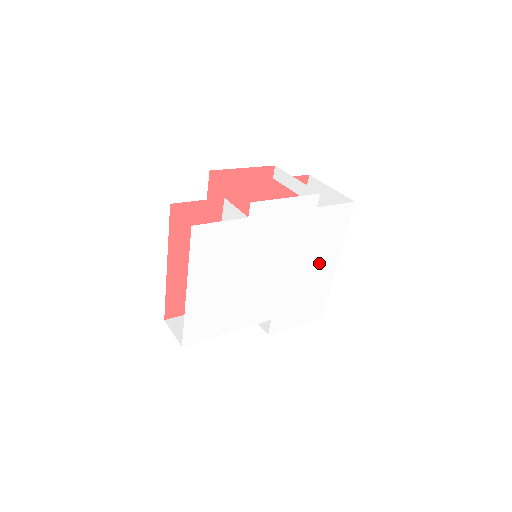
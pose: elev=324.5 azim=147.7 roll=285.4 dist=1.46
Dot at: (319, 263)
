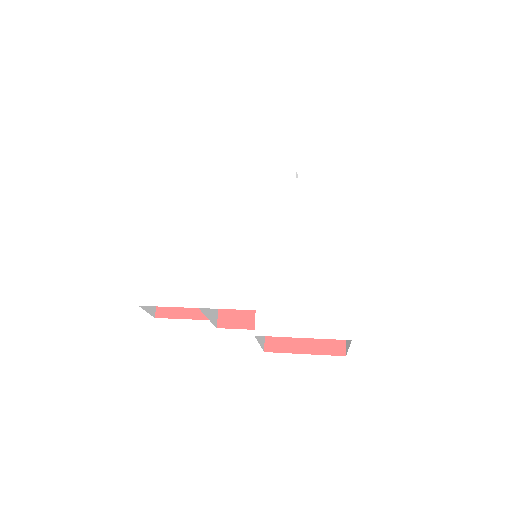
Dot at: (319, 245)
